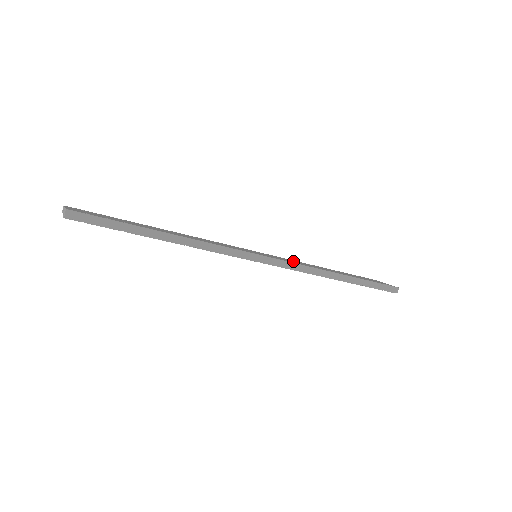
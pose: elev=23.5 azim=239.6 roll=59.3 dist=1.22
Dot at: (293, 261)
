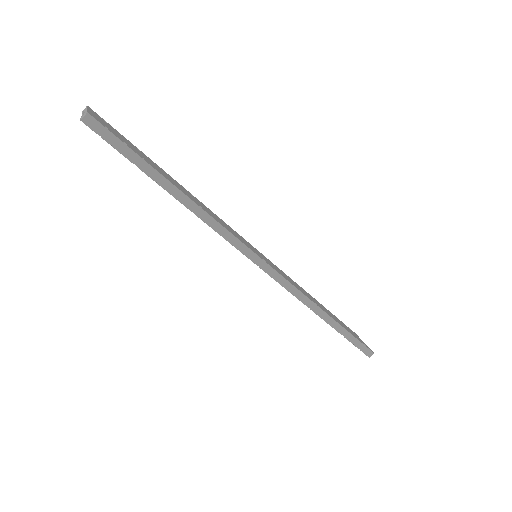
Dot at: occluded
